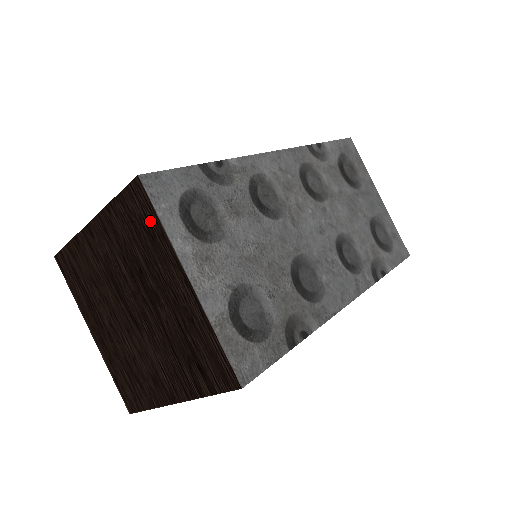
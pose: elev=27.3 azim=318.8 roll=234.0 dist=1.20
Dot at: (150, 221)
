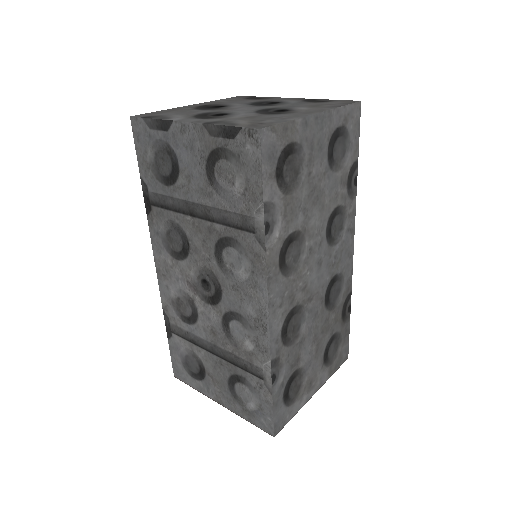
Dot at: occluded
